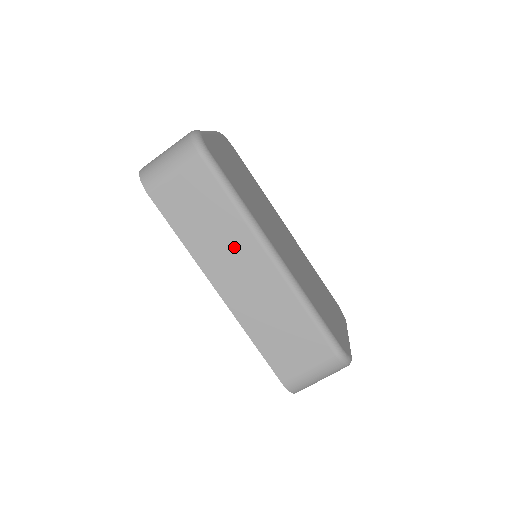
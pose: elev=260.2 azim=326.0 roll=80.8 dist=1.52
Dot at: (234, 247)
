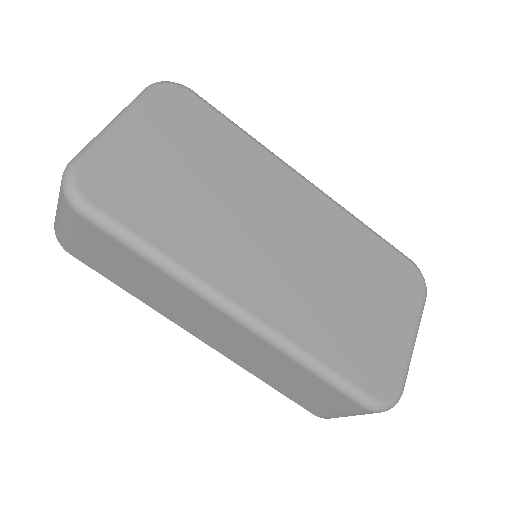
Dot at: (184, 304)
